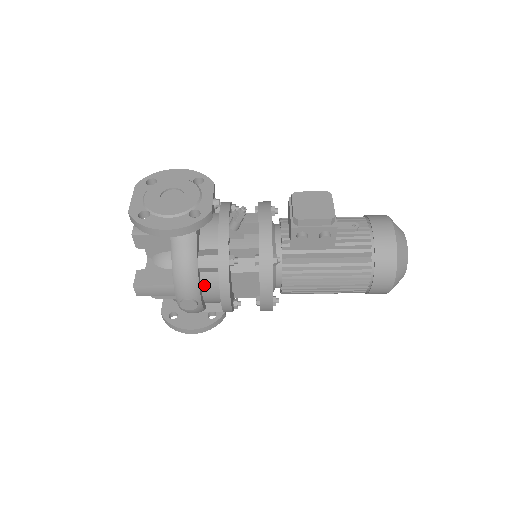
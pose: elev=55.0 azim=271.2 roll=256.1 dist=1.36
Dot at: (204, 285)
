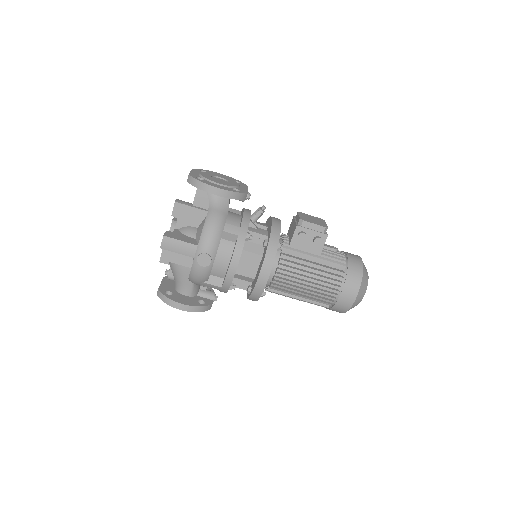
Dot at: (220, 250)
